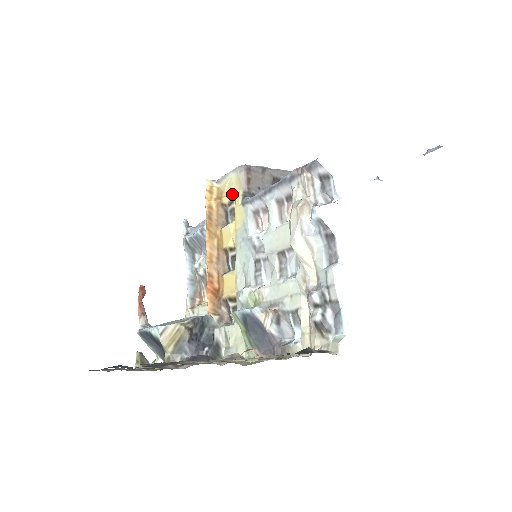
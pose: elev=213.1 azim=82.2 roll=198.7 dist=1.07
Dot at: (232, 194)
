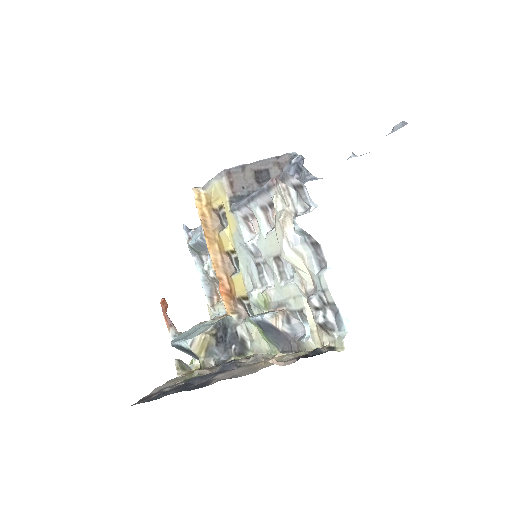
Dot at: (219, 200)
